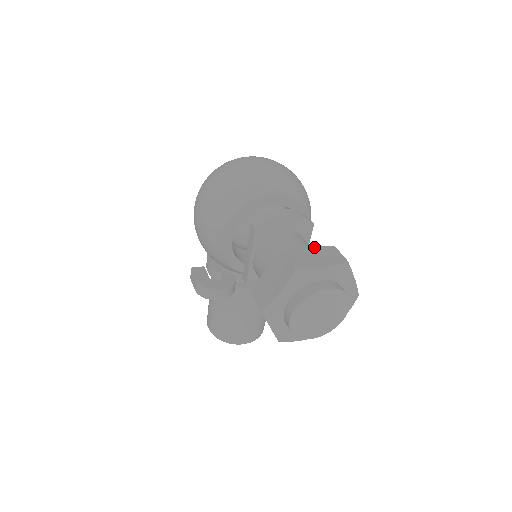
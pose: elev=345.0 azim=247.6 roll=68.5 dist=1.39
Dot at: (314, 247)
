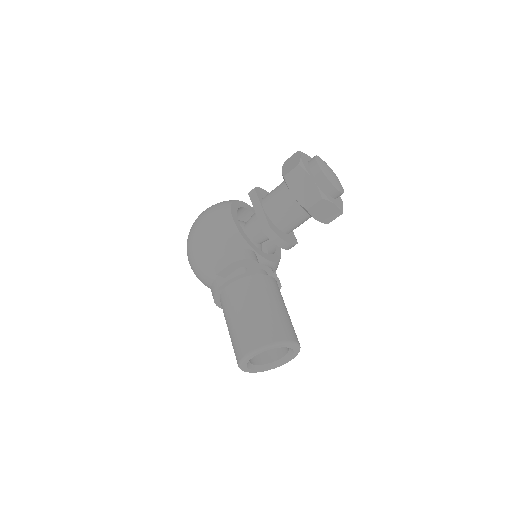
Dot at: occluded
